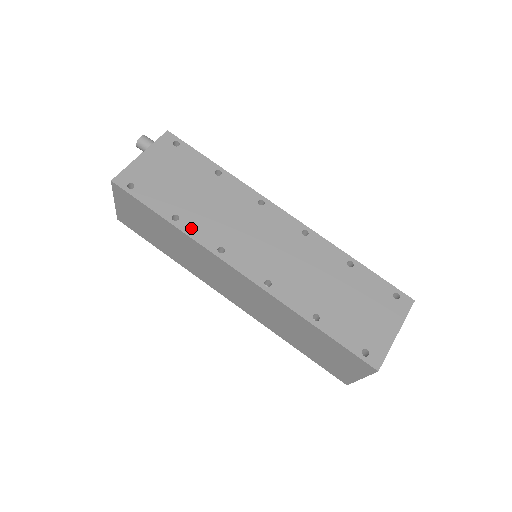
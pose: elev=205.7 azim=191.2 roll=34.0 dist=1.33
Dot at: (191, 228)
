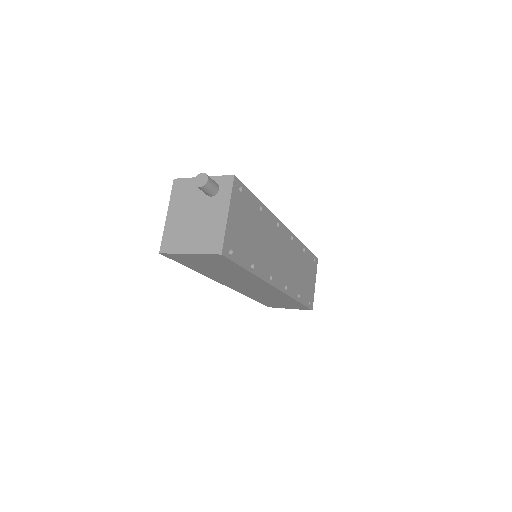
Dot at: (259, 270)
